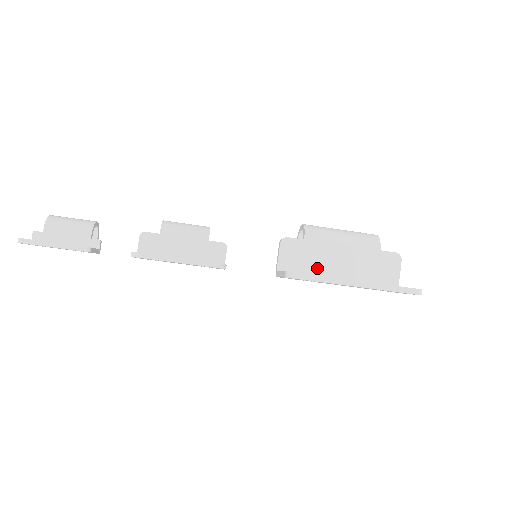
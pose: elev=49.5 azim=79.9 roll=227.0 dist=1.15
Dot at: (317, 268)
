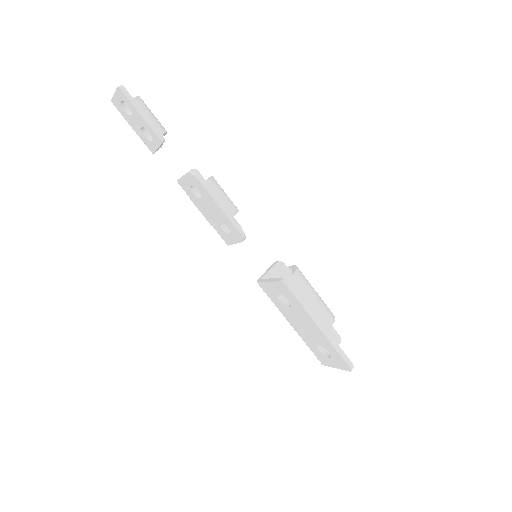
Dot at: (287, 301)
